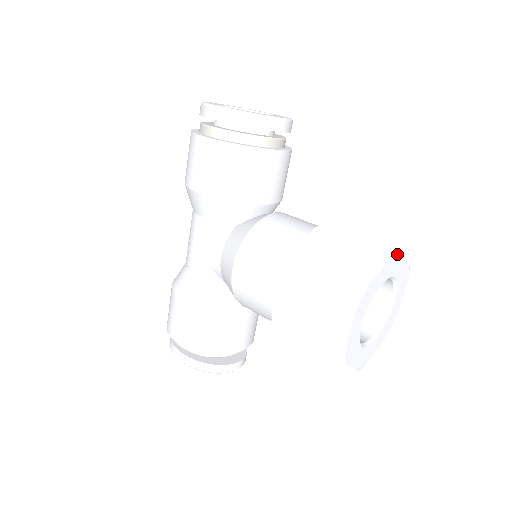
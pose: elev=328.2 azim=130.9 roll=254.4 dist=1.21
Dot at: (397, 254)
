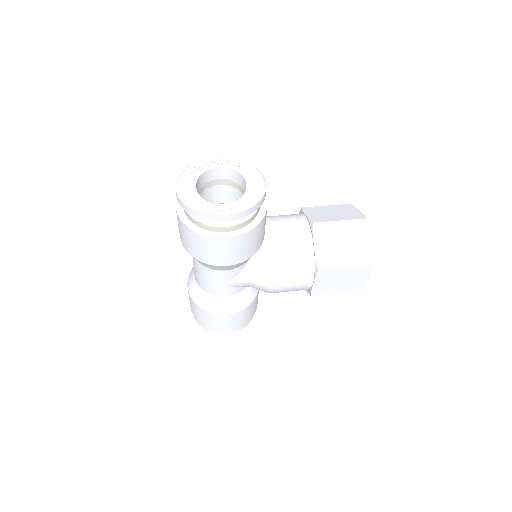
Dot at: (366, 221)
